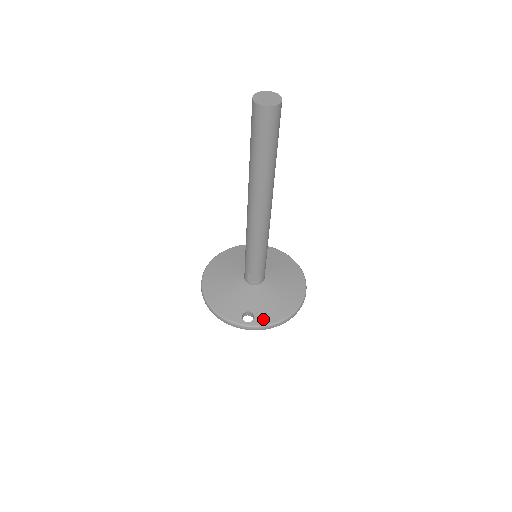
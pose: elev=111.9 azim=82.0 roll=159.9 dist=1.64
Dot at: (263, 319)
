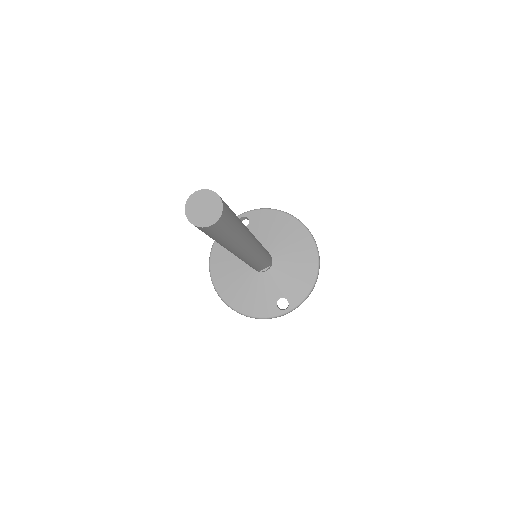
Dot at: (296, 297)
